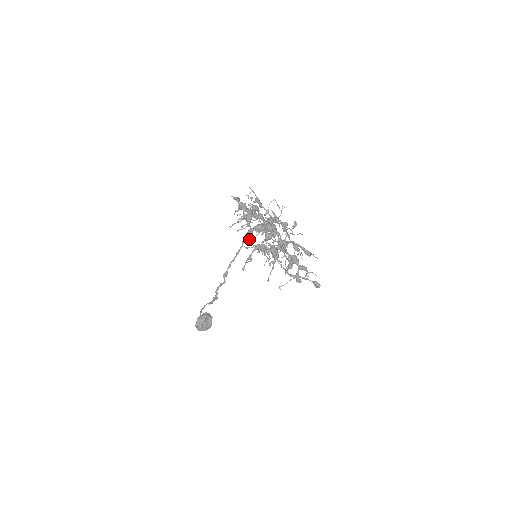
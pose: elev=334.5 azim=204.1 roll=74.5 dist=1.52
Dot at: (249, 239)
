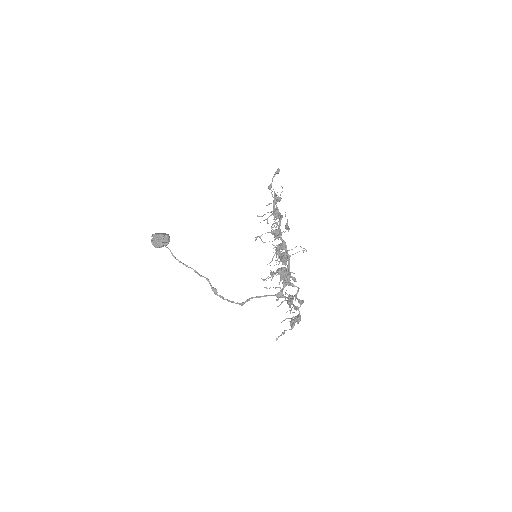
Dot at: occluded
